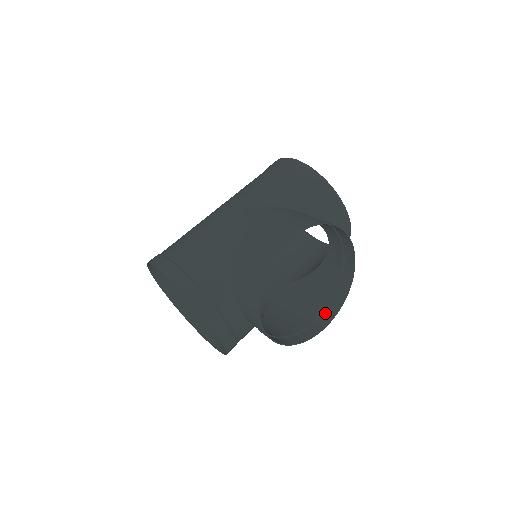
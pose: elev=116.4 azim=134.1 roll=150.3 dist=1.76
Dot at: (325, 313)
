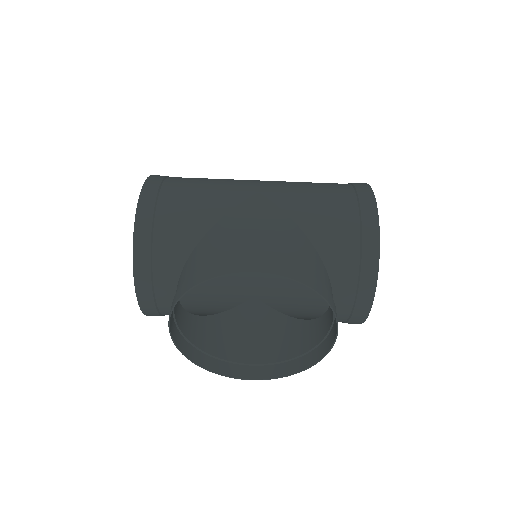
Dot at: (265, 367)
